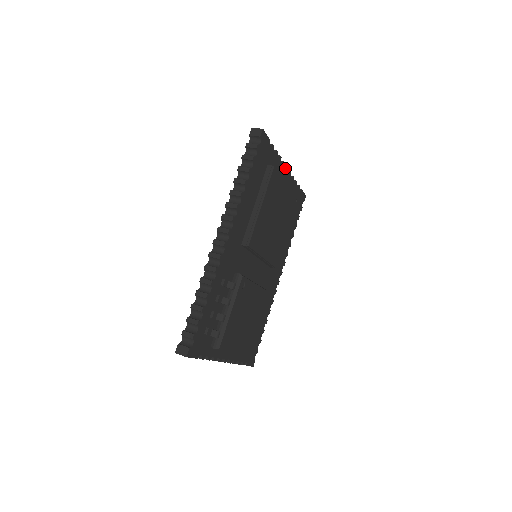
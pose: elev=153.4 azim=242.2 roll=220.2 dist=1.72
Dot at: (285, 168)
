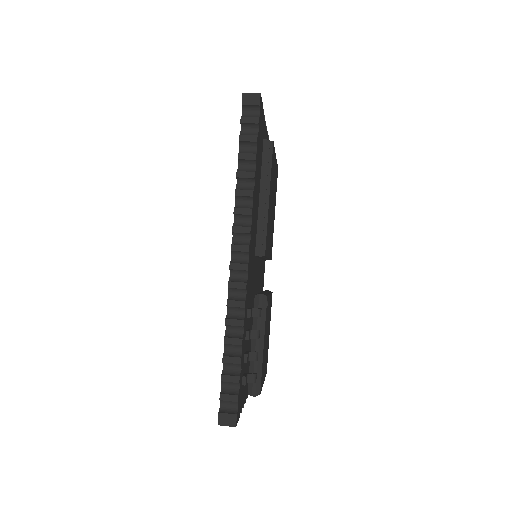
Dot at: (267, 134)
